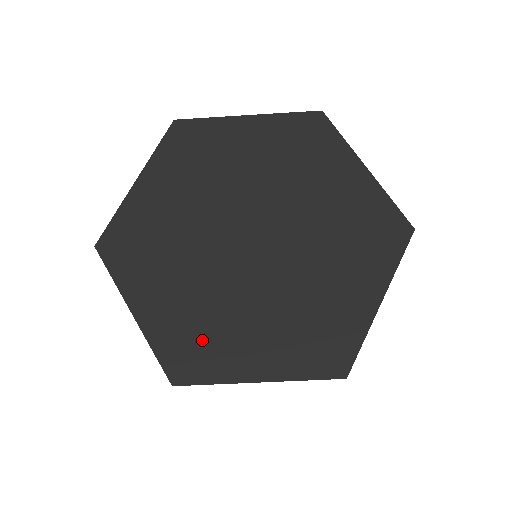
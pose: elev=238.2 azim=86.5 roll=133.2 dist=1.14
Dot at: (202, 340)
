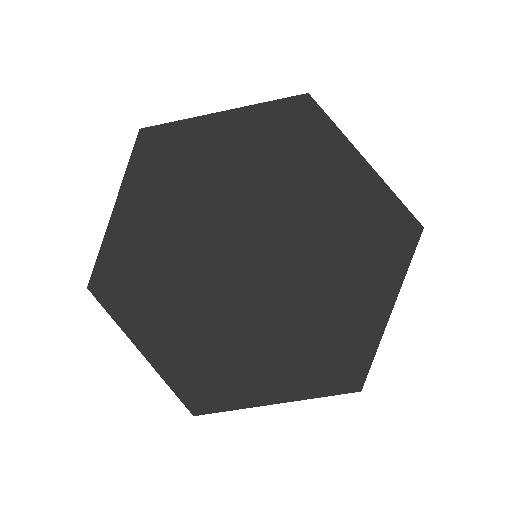
Dot at: (214, 370)
